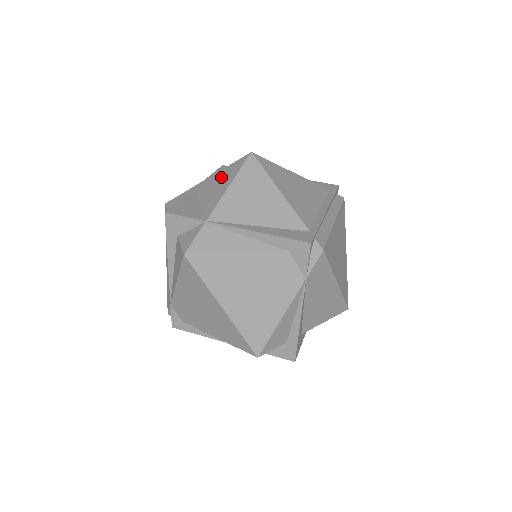
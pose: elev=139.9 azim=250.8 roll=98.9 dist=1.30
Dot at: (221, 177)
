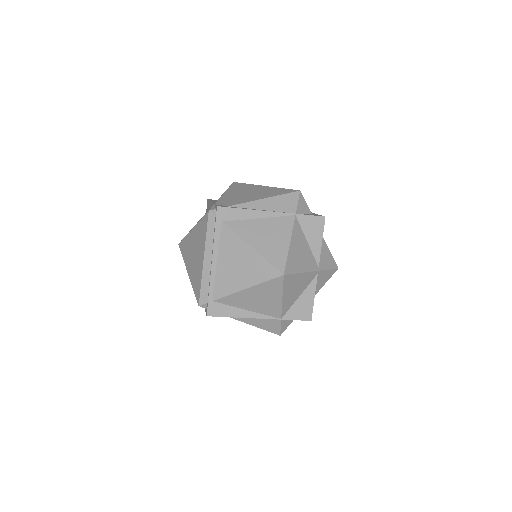
Dot at: occluded
